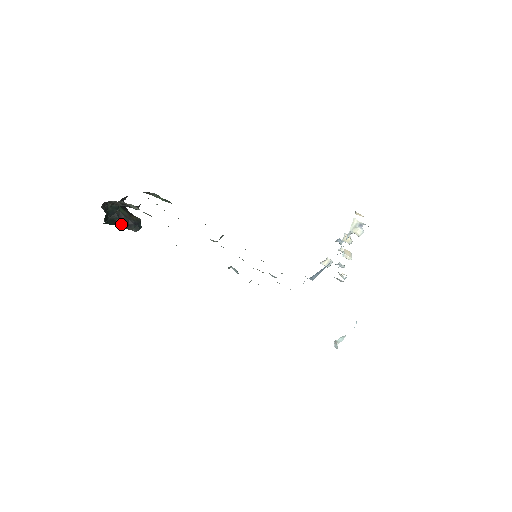
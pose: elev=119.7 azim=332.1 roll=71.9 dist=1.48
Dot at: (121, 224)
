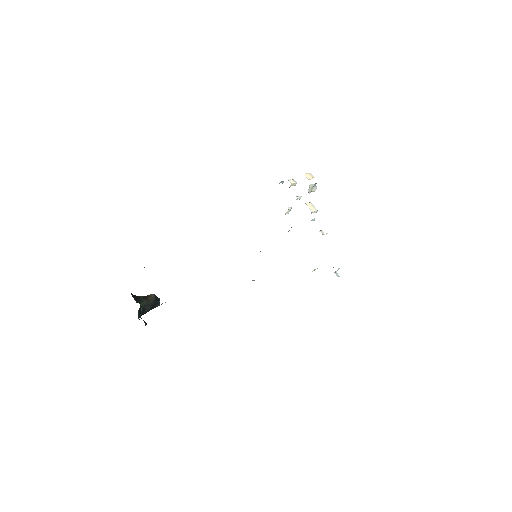
Dot at: occluded
